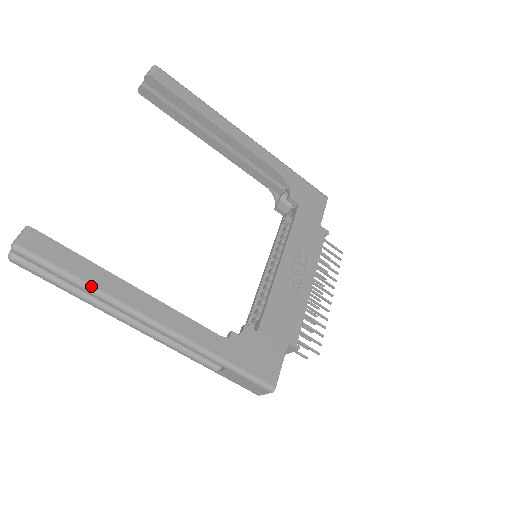
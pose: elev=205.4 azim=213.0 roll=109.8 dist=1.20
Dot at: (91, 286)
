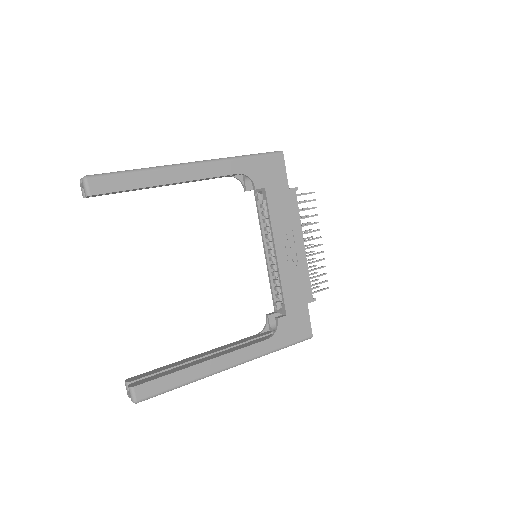
Dot at: (186, 383)
